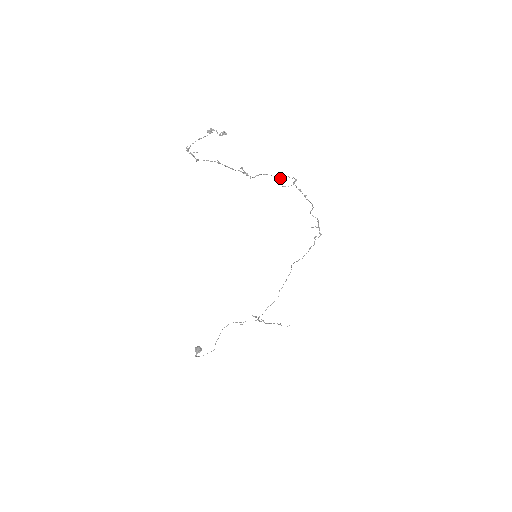
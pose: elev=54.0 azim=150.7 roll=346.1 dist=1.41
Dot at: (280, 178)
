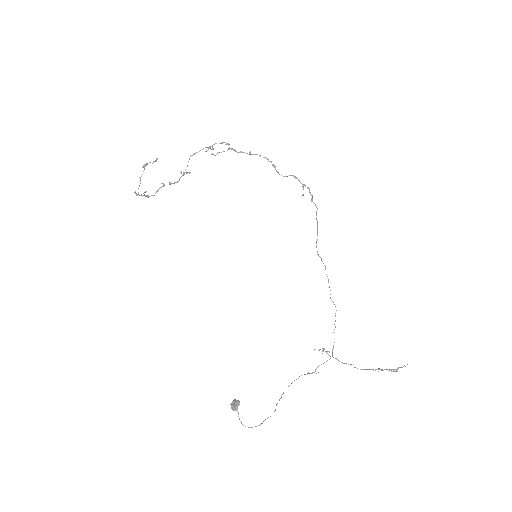
Dot at: (208, 149)
